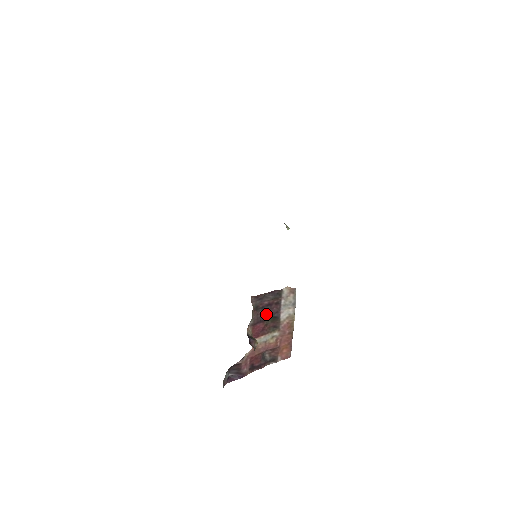
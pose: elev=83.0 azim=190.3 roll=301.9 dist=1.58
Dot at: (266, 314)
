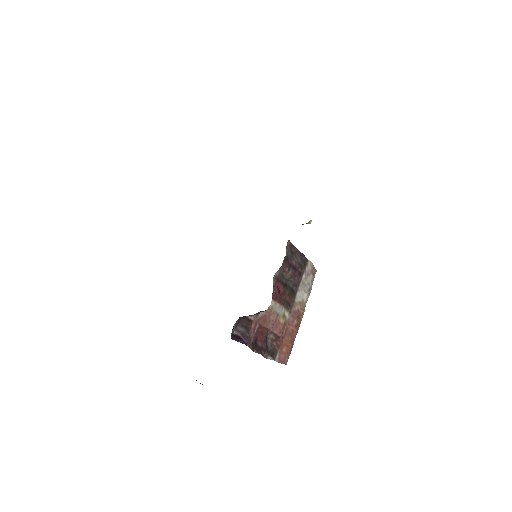
Dot at: (288, 278)
